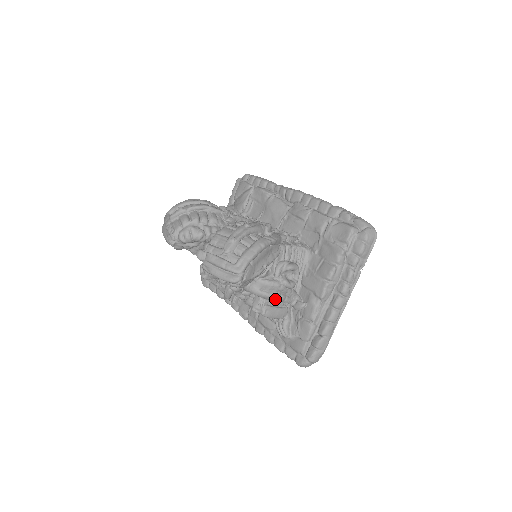
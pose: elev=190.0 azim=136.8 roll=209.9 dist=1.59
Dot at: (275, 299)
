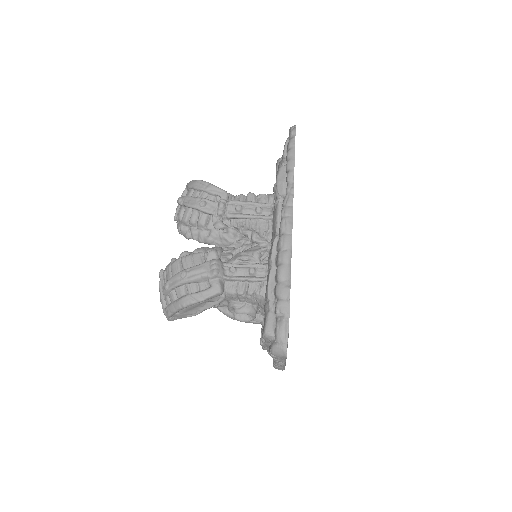
Dot at: occluded
